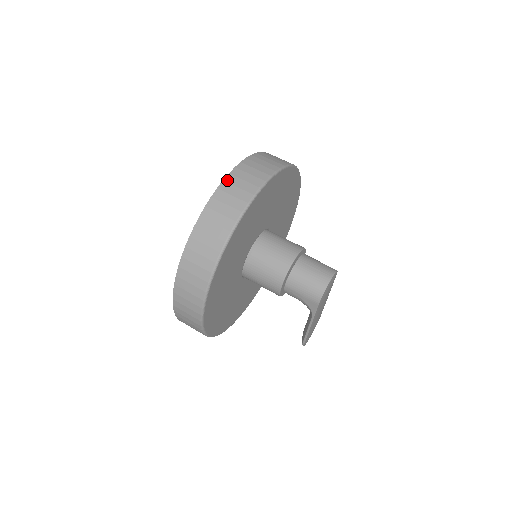
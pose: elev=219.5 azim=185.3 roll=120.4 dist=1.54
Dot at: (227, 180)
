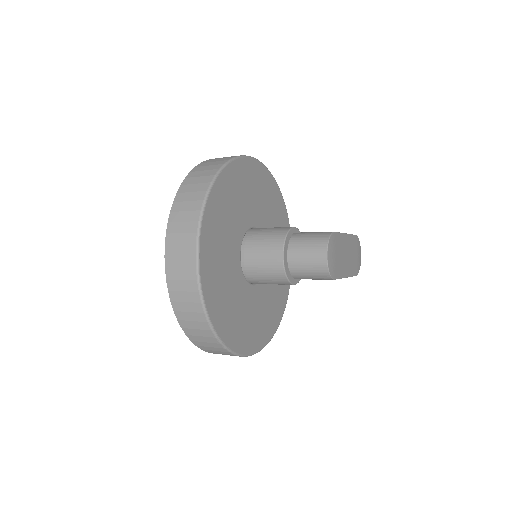
Dot at: (168, 278)
